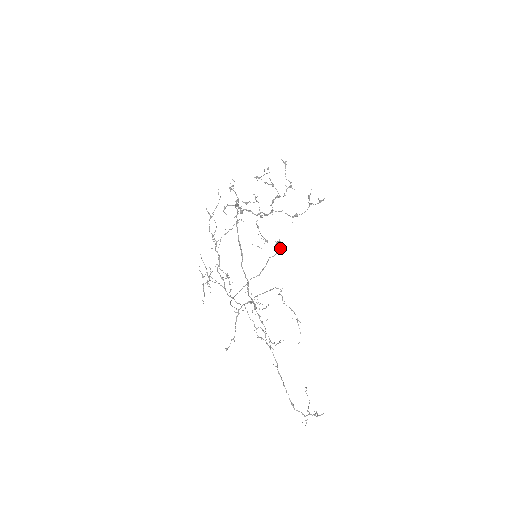
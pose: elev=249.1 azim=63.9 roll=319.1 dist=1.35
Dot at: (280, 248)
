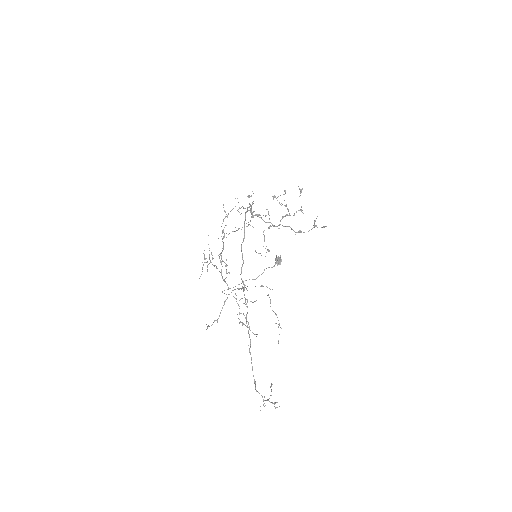
Dot at: (279, 262)
